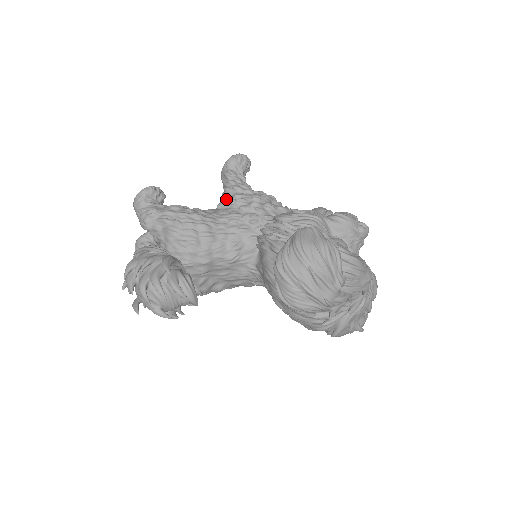
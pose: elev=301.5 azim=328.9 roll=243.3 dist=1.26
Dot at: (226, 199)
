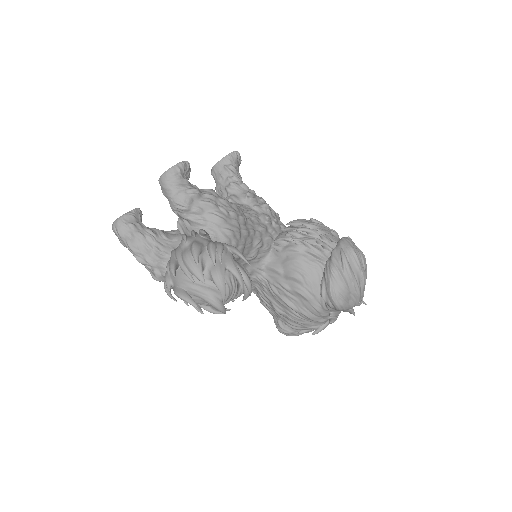
Dot at: (235, 194)
